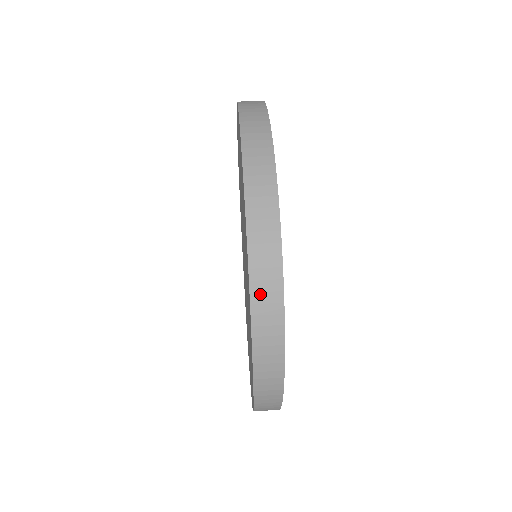
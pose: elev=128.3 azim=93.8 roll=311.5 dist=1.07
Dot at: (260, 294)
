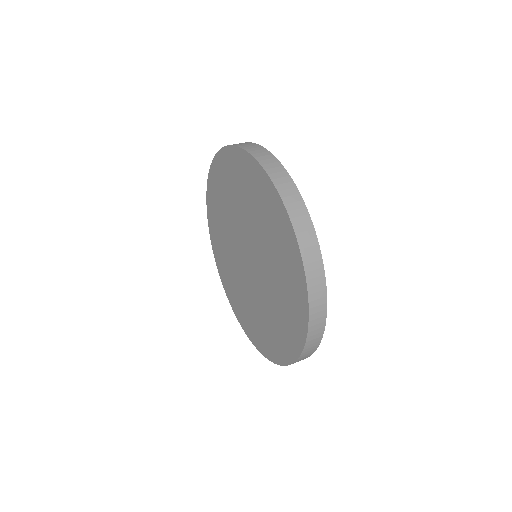
Dot at: (306, 249)
